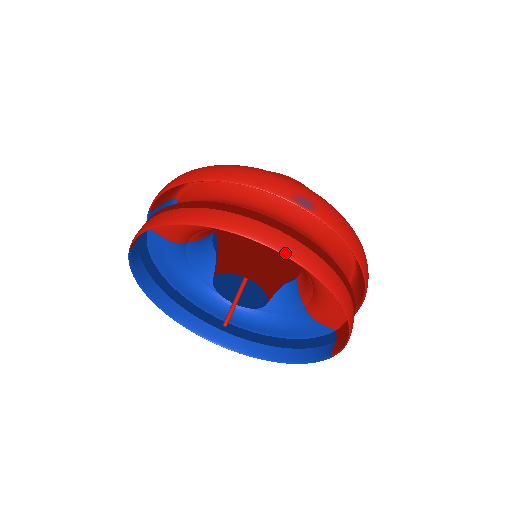
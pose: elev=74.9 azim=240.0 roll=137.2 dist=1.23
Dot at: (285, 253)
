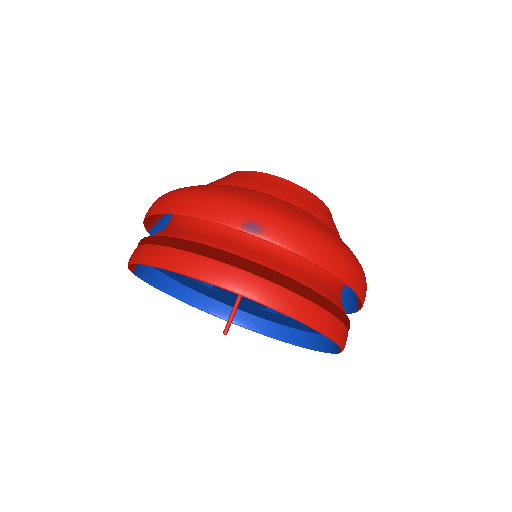
Dot at: (230, 289)
